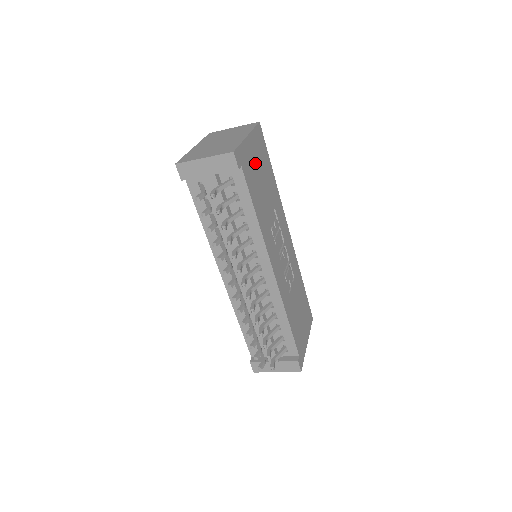
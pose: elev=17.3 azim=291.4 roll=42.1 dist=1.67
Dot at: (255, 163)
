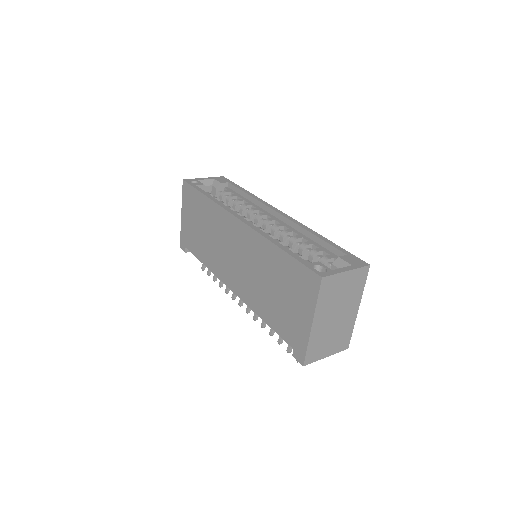
Dot at: occluded
